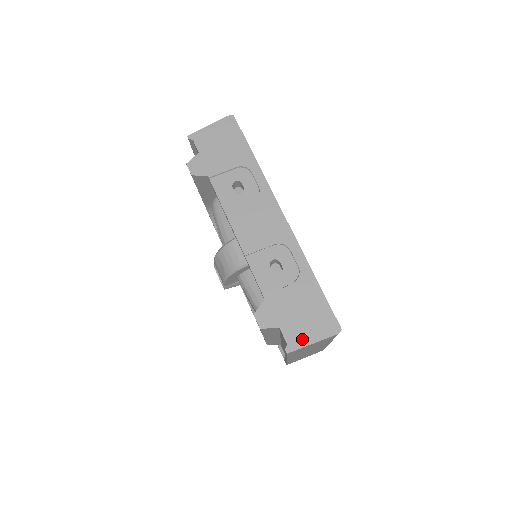
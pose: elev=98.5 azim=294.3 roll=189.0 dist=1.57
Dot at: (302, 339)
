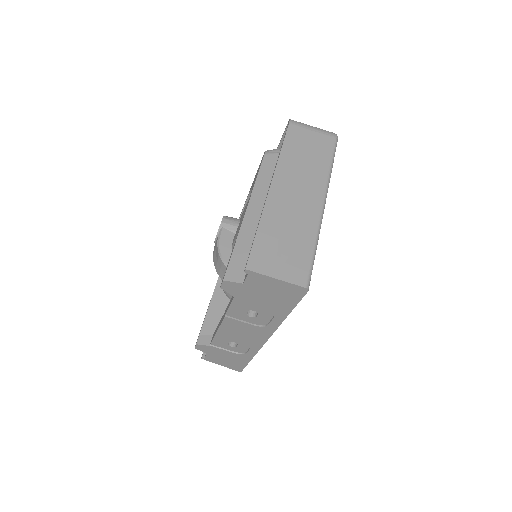
Dot at: (215, 362)
